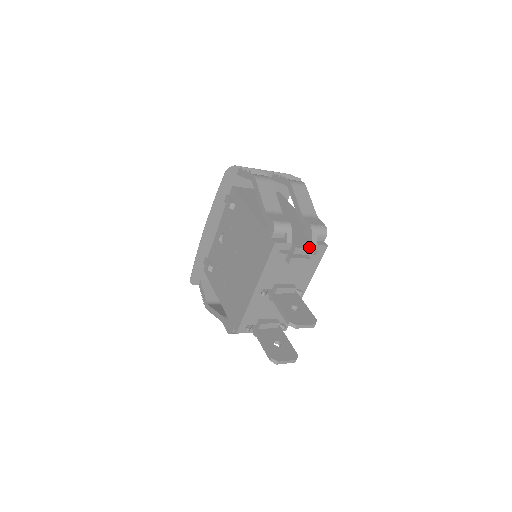
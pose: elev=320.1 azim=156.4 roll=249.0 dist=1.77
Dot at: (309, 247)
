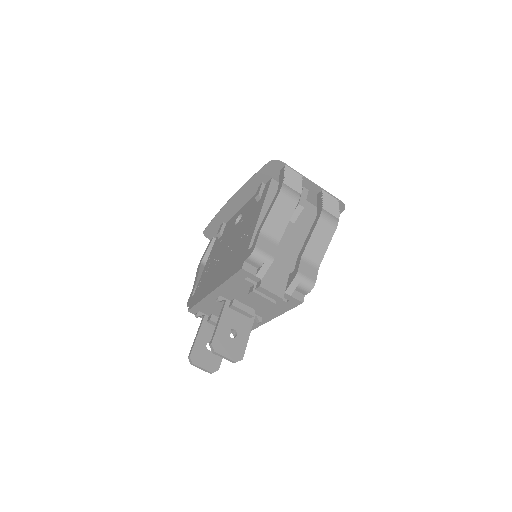
Dot at: (276, 293)
